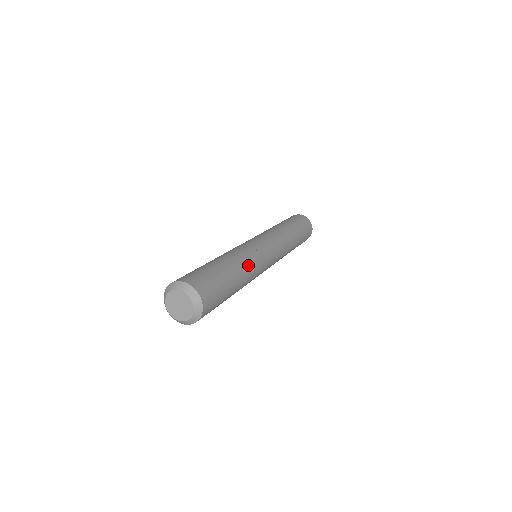
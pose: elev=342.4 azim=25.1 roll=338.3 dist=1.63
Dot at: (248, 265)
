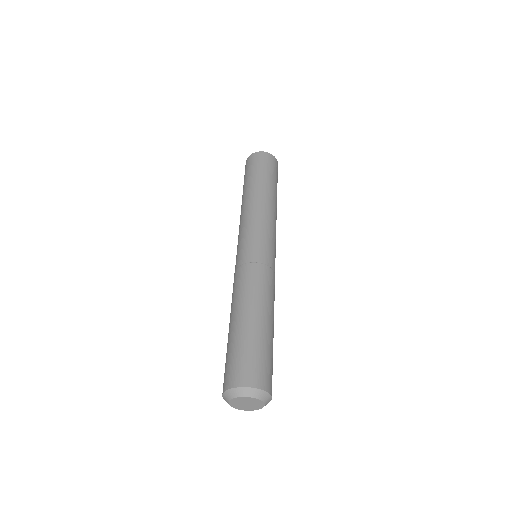
Dot at: (266, 294)
